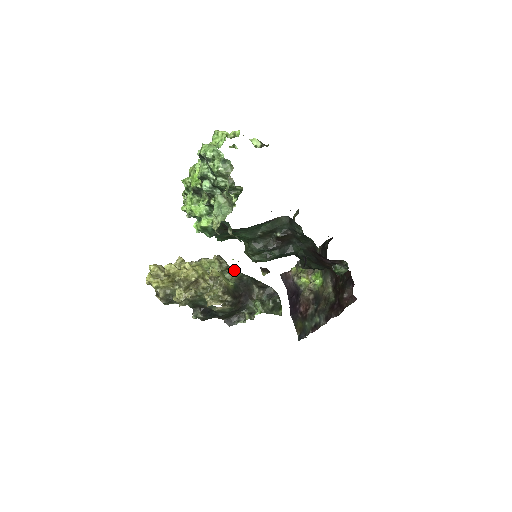
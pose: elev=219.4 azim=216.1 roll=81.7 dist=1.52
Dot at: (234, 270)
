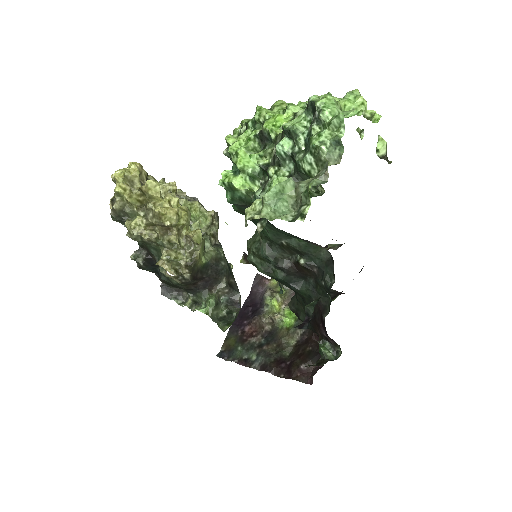
Dot at: (219, 243)
